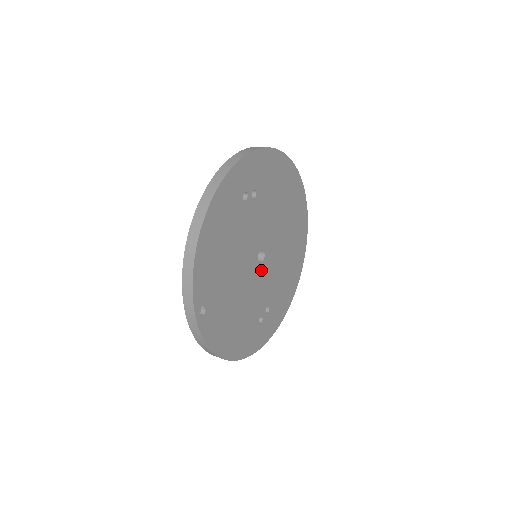
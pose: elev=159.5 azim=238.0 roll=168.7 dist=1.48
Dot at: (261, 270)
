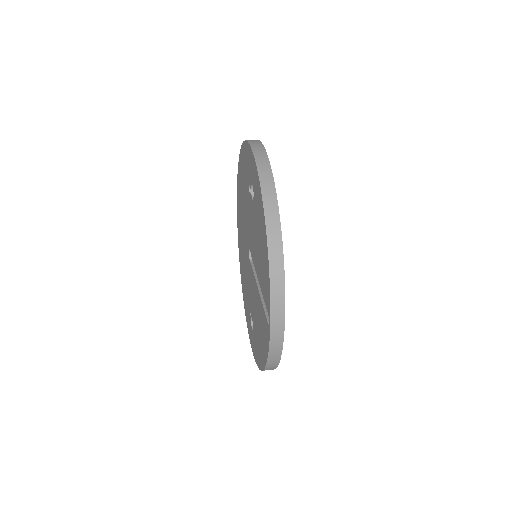
Dot at: occluded
